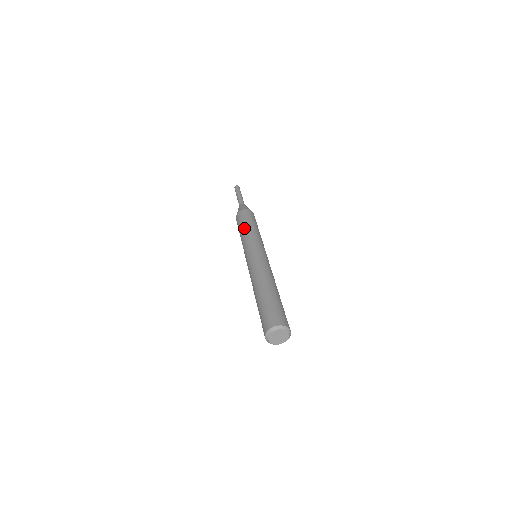
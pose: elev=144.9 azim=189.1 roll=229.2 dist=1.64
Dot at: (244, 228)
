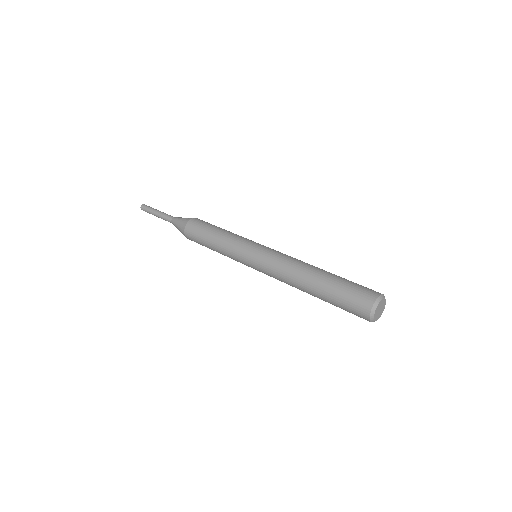
Dot at: (216, 235)
